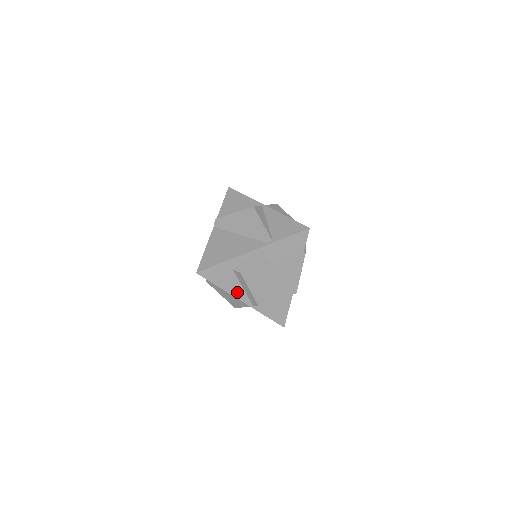
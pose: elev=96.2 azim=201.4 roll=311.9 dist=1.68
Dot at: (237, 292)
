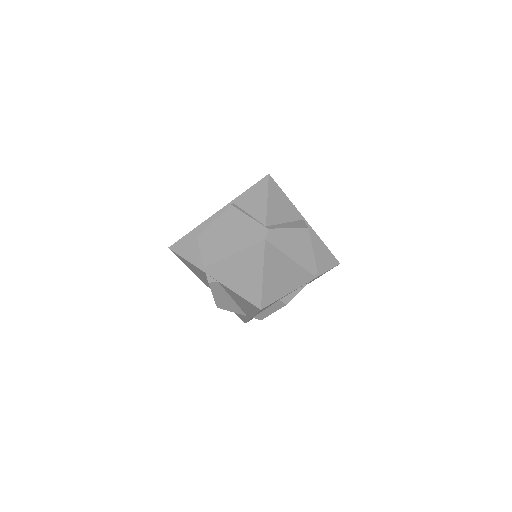
Dot at: occluded
